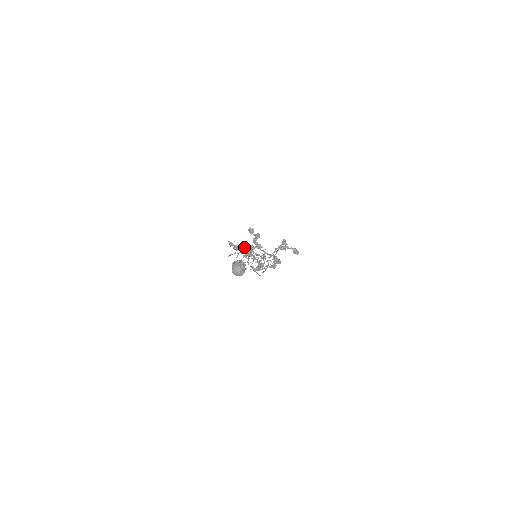
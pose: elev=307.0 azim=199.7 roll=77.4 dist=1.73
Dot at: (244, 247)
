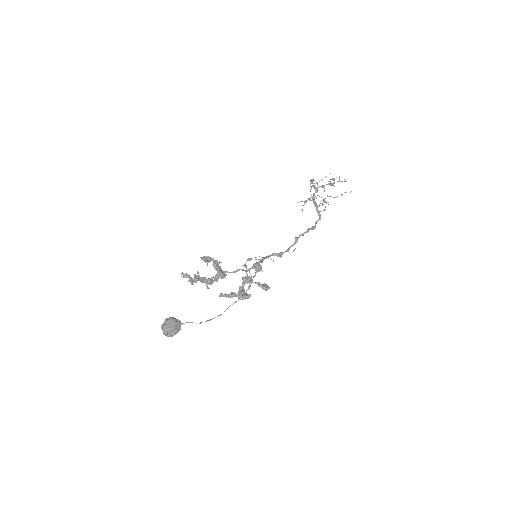
Dot at: (200, 280)
